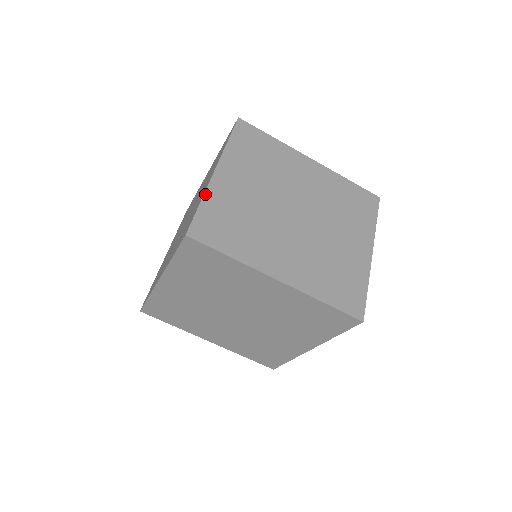
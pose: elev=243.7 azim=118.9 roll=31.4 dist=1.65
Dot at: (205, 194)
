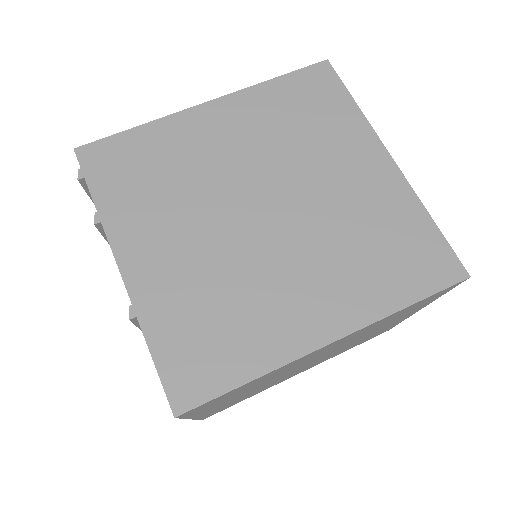
Dot at: occluded
